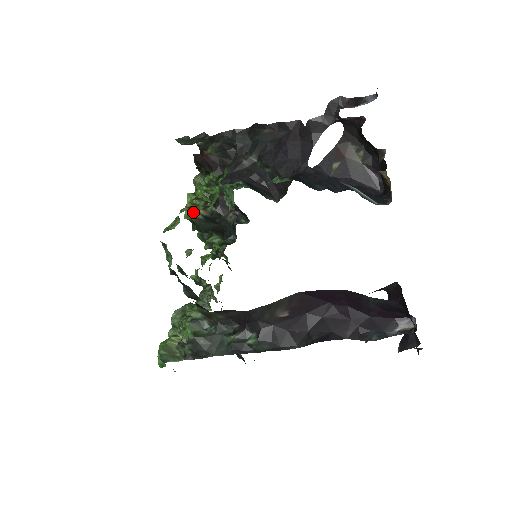
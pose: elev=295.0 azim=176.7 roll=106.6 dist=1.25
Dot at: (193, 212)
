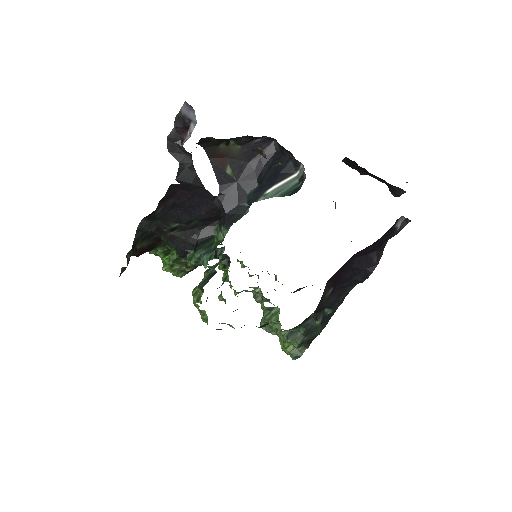
Dot at: (182, 272)
